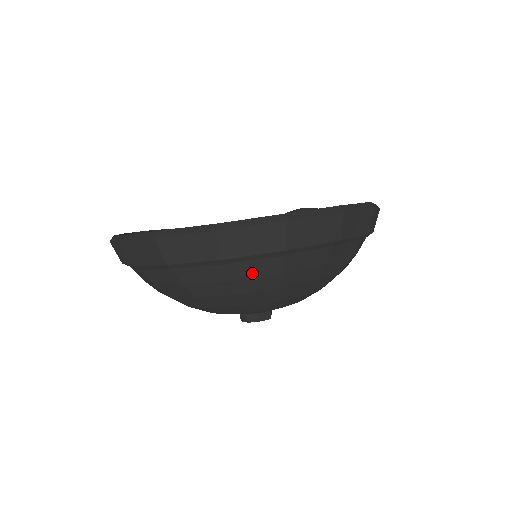
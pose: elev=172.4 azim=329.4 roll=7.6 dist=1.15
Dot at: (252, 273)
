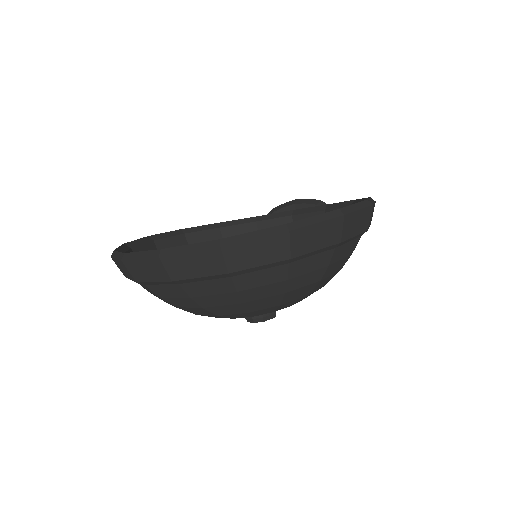
Dot at: (258, 282)
